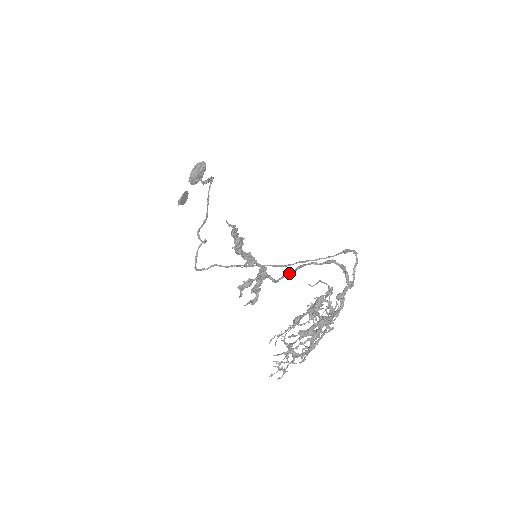
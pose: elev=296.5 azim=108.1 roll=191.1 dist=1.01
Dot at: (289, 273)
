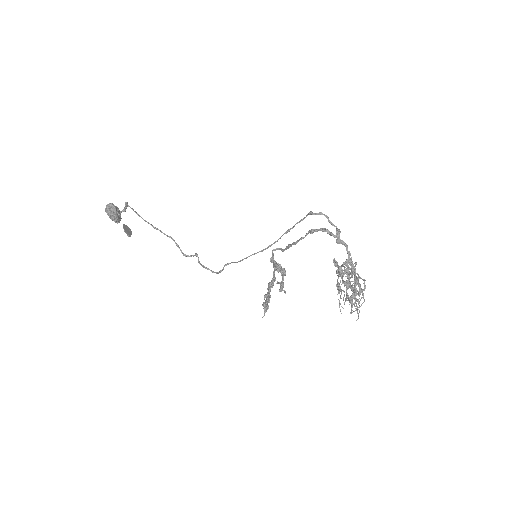
Dot at: occluded
